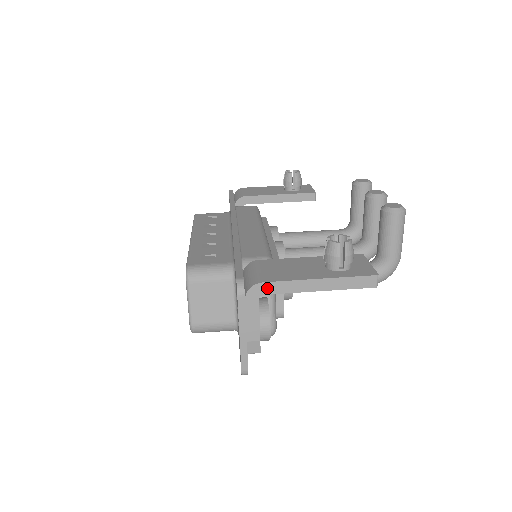
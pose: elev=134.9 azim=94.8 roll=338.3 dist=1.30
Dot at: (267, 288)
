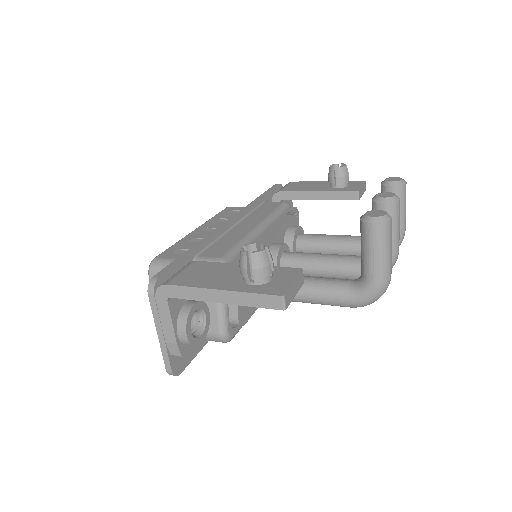
Dot at: (173, 291)
